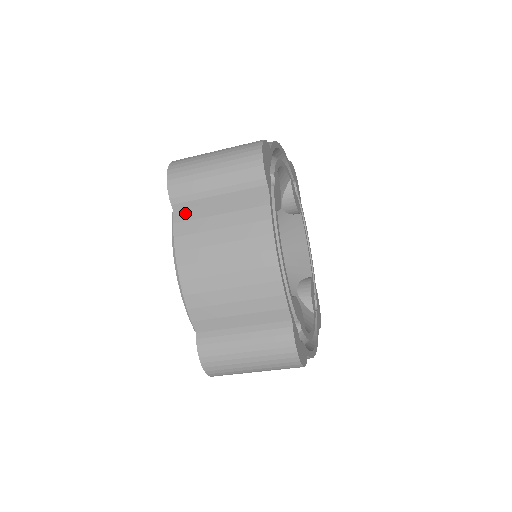
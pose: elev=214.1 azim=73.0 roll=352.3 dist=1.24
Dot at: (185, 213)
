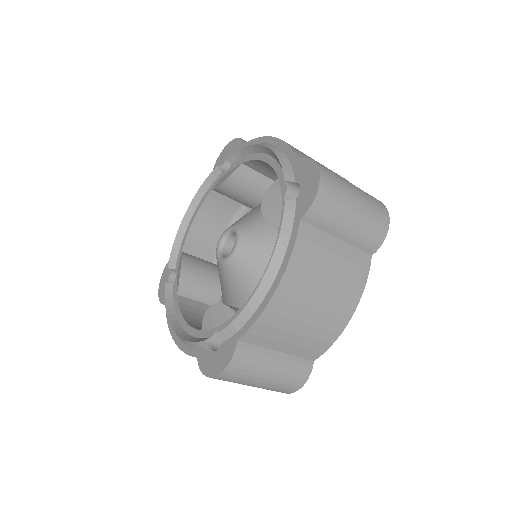
Dot at: (310, 230)
